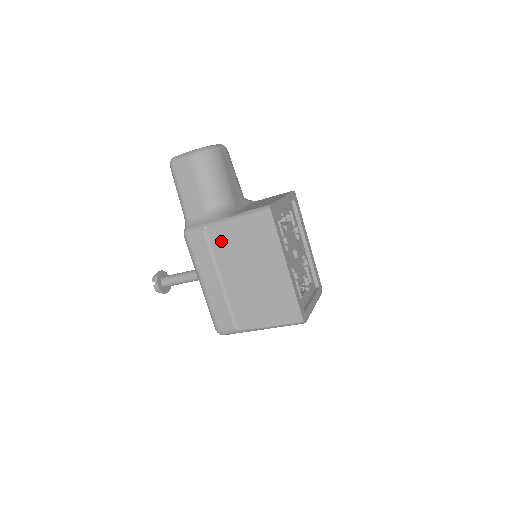
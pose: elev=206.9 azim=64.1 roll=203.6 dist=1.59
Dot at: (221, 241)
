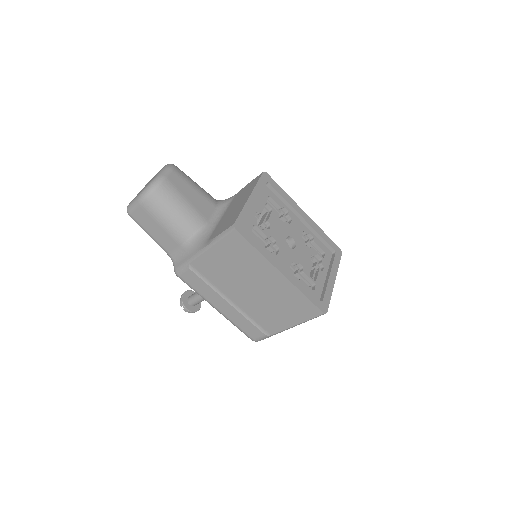
Dot at: (209, 270)
